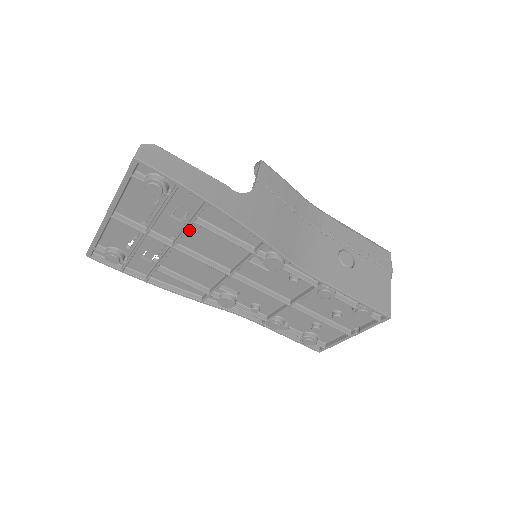
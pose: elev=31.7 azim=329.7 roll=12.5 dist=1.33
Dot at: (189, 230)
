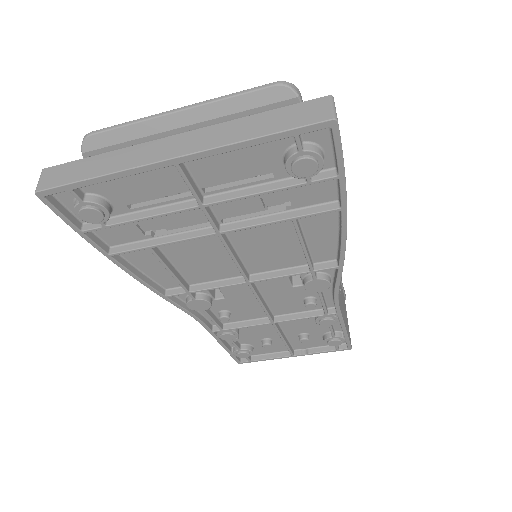
Dot at: (262, 221)
